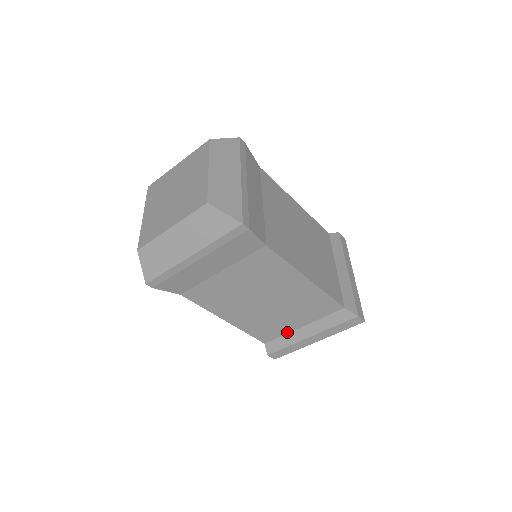
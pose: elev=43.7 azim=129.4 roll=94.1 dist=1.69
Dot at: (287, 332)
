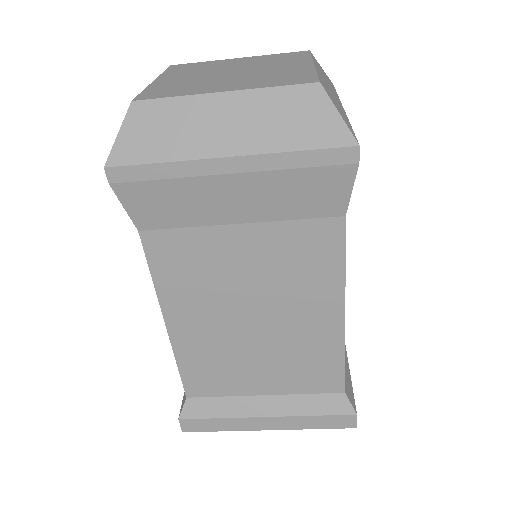
Dot at: (235, 393)
